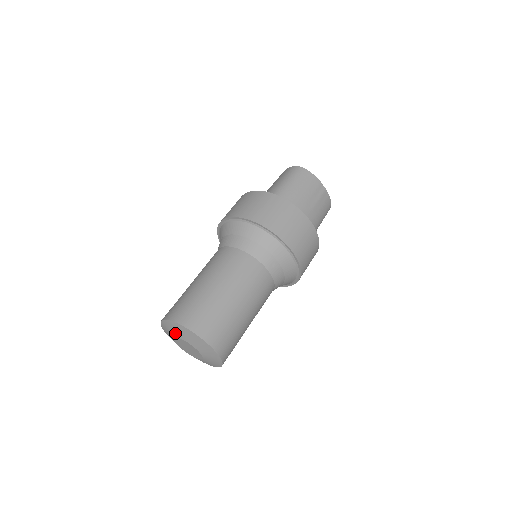
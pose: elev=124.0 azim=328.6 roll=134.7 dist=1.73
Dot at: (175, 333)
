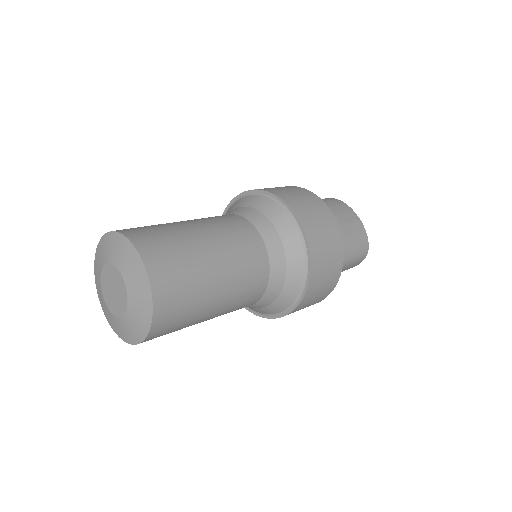
Dot at: (103, 258)
